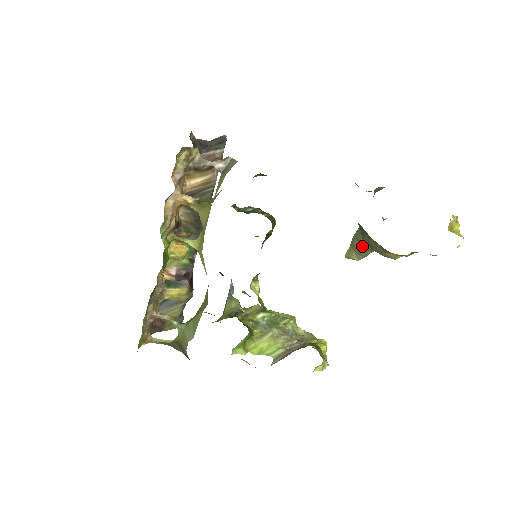
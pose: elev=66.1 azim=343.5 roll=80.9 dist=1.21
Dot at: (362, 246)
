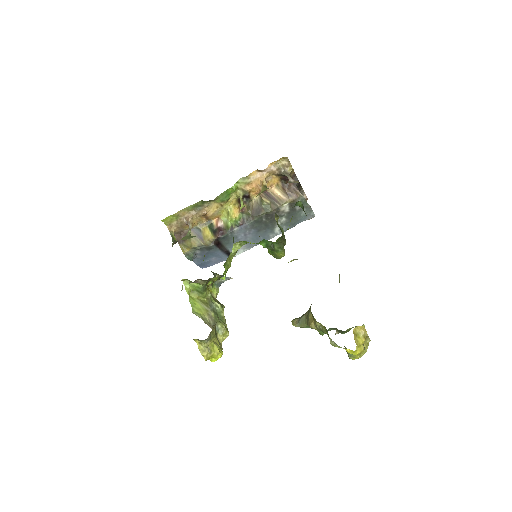
Dot at: (305, 314)
